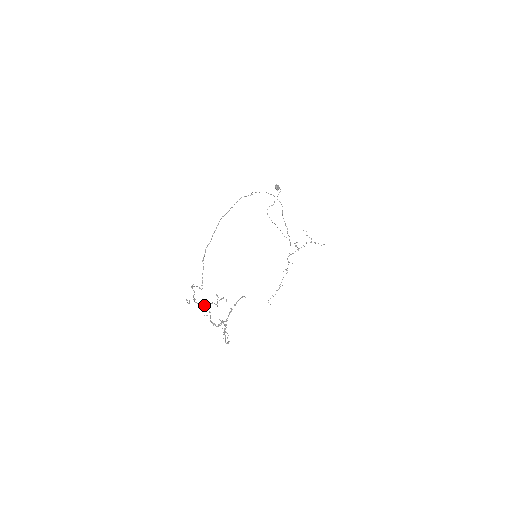
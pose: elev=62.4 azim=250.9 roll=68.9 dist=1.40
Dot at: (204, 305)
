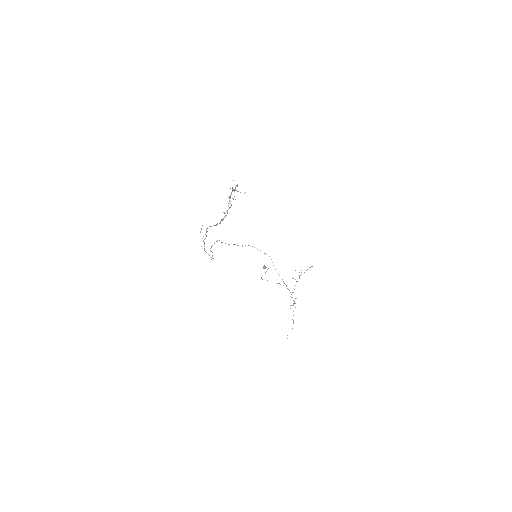
Dot at: (215, 225)
